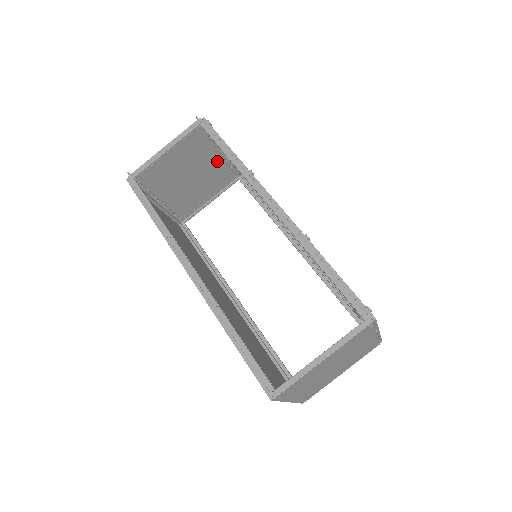
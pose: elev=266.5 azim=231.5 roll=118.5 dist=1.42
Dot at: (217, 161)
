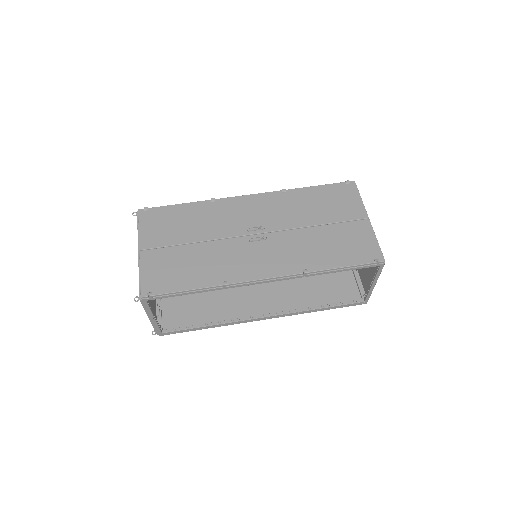
Dot at: occluded
